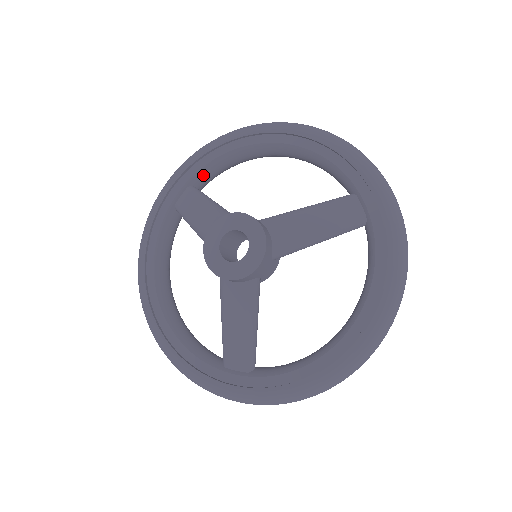
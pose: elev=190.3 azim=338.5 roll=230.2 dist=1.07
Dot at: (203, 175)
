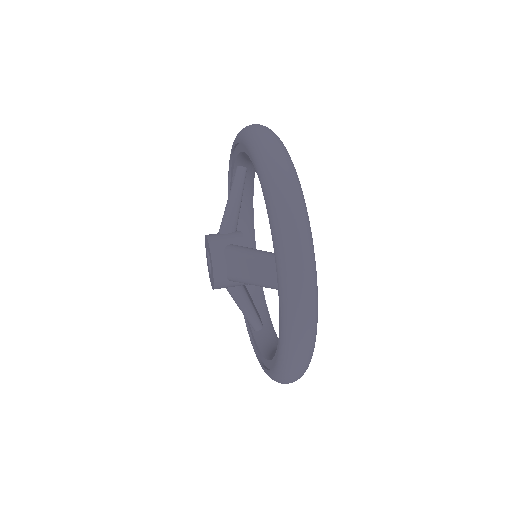
Dot at: (242, 160)
